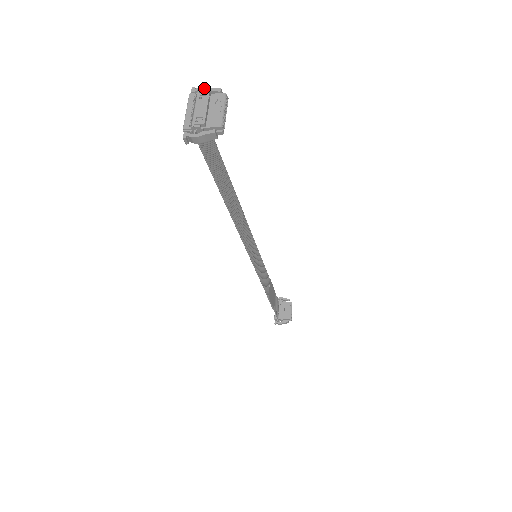
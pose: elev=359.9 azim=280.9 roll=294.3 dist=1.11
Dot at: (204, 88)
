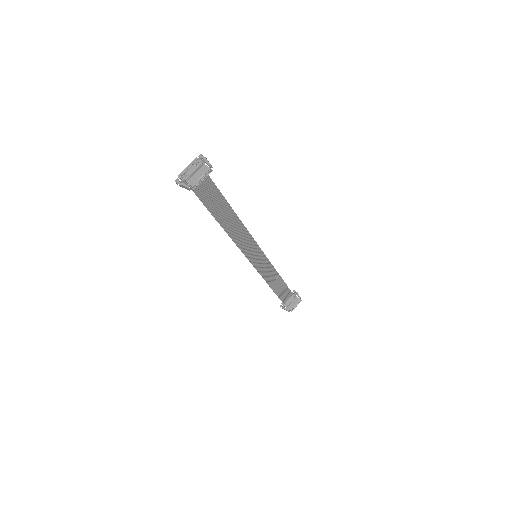
Dot at: (205, 158)
